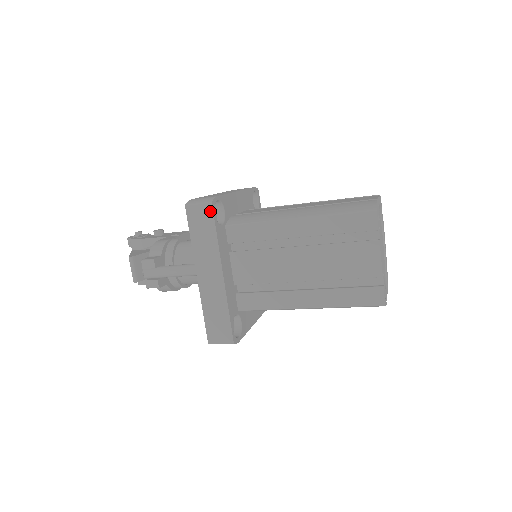
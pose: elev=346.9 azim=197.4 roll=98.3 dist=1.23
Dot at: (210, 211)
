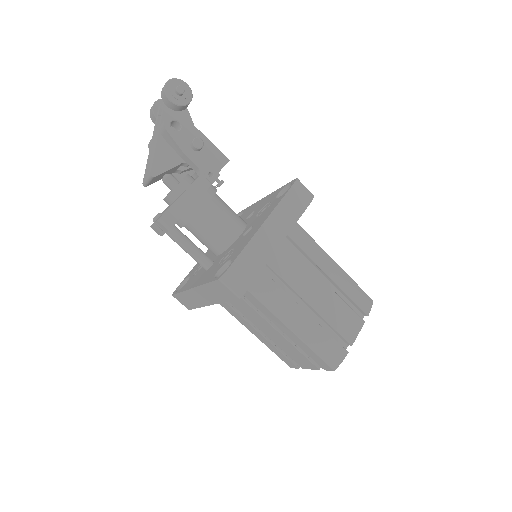
Dot at: (234, 298)
